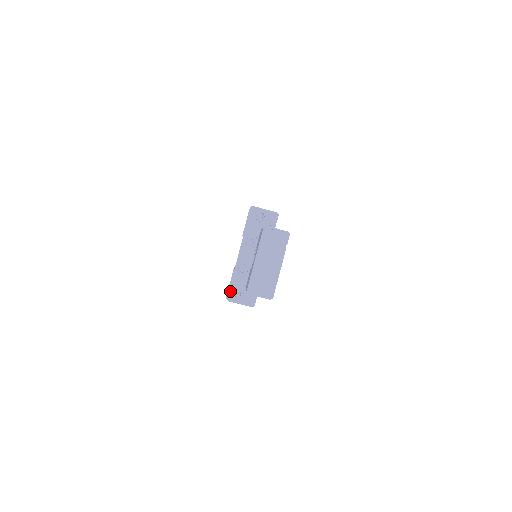
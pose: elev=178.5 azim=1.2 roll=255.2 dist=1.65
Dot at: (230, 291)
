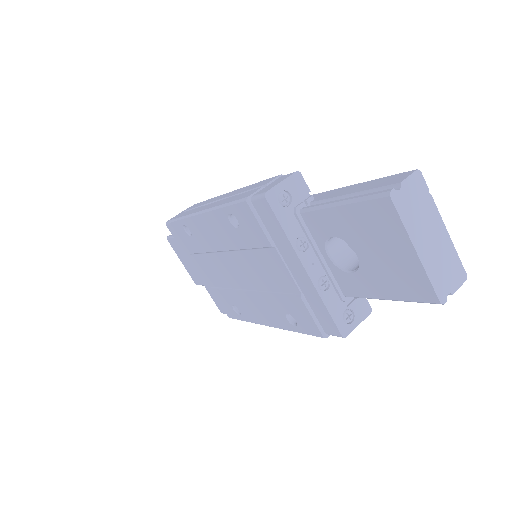
Dot at: (337, 325)
